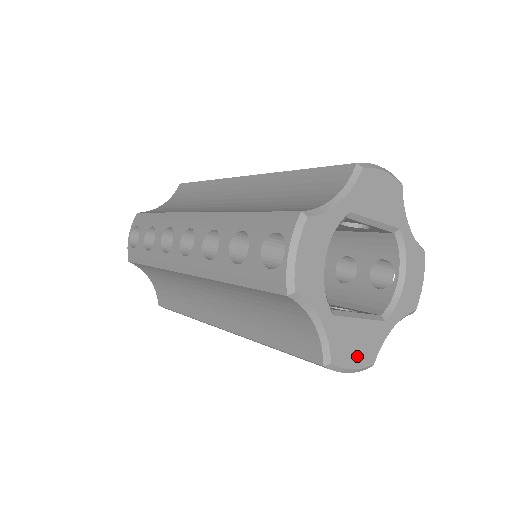
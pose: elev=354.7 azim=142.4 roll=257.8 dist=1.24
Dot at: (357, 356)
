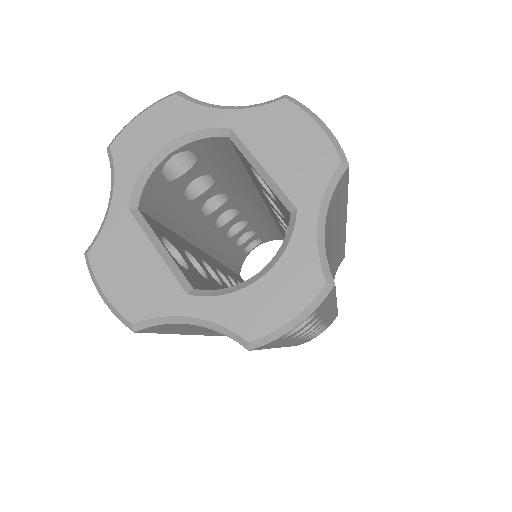
Dot at: (120, 285)
